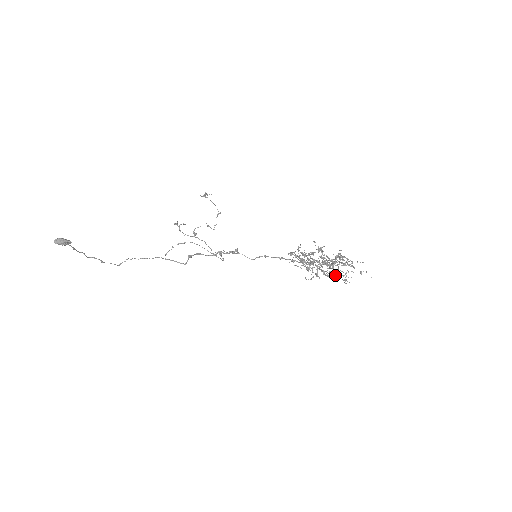
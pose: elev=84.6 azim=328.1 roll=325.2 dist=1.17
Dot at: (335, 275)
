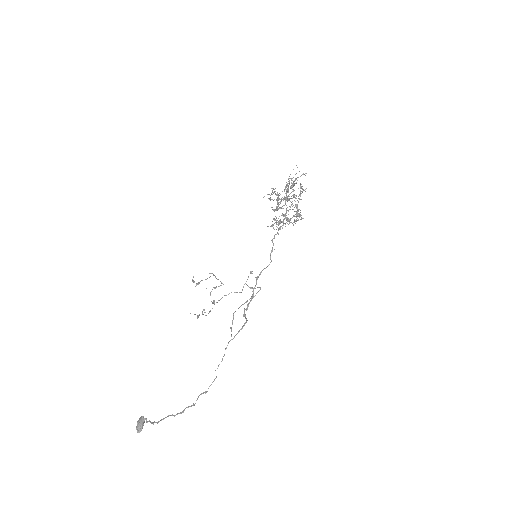
Dot at: (294, 196)
